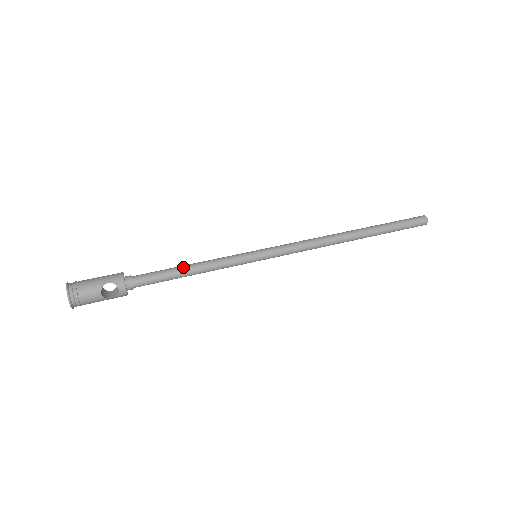
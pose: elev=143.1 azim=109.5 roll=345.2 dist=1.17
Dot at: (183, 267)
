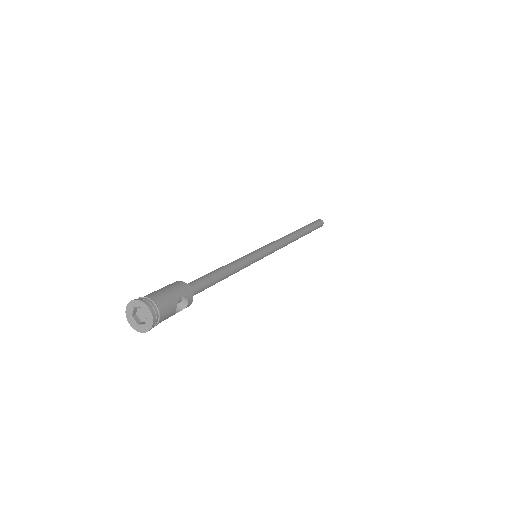
Dot at: (222, 271)
